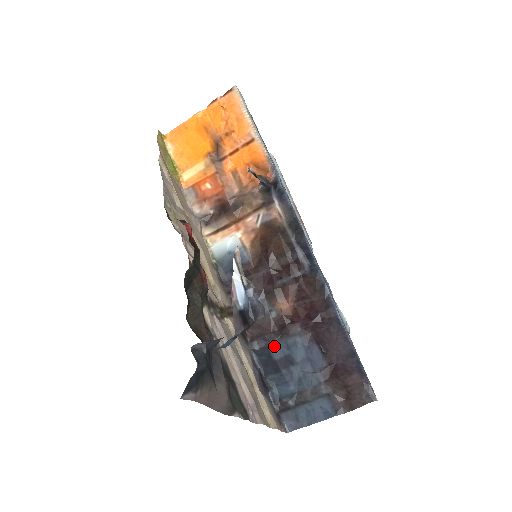
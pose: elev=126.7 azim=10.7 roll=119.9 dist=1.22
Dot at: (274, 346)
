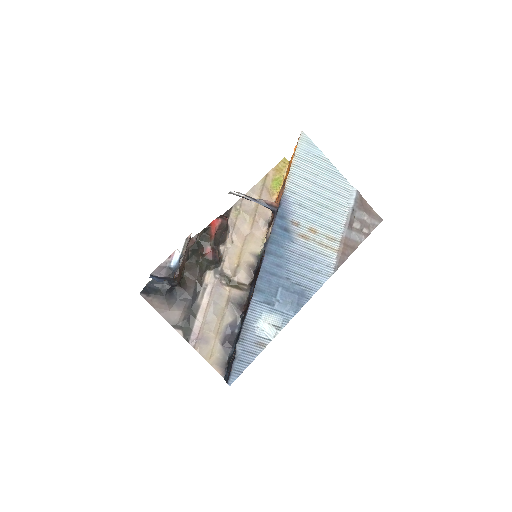
Dot at: (242, 321)
